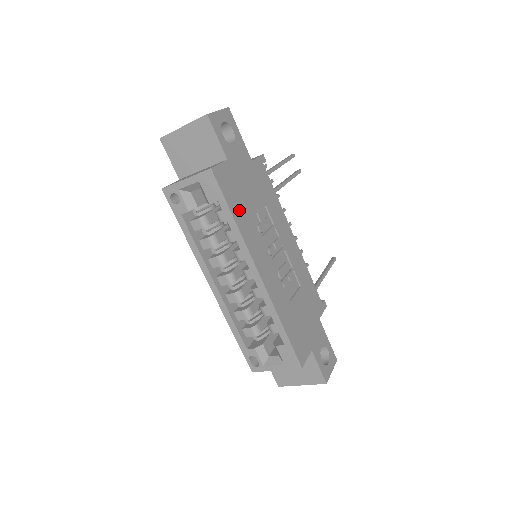
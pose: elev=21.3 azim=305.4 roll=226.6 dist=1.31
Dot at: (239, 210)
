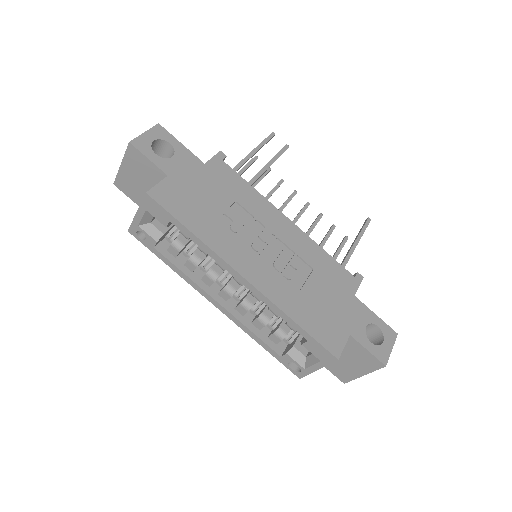
Dot at: (197, 220)
